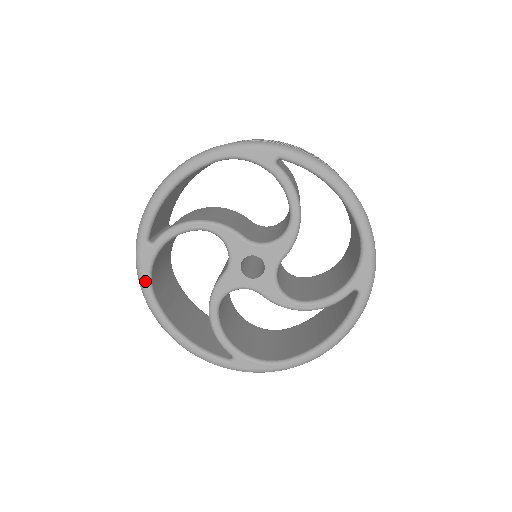
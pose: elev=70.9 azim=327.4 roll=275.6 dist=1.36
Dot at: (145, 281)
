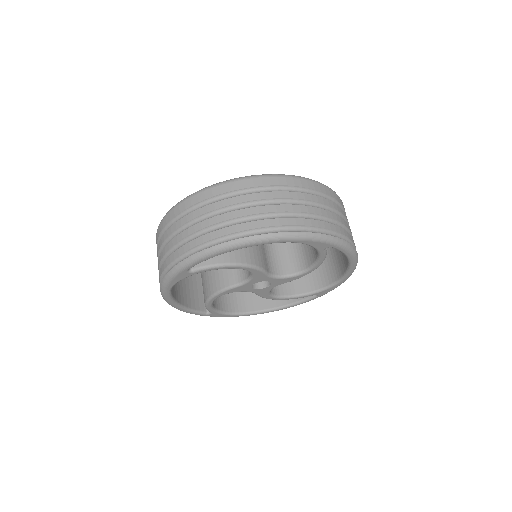
Dot at: (233, 316)
